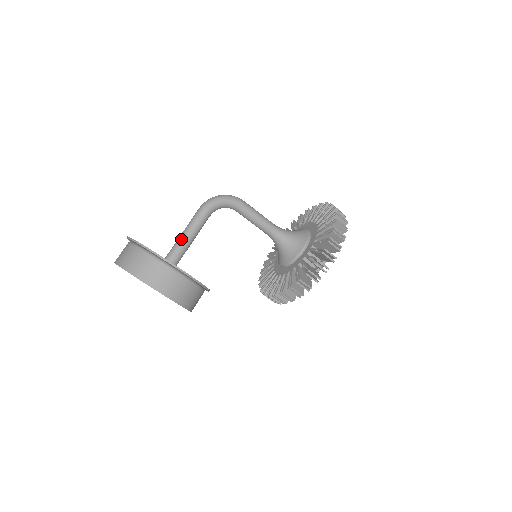
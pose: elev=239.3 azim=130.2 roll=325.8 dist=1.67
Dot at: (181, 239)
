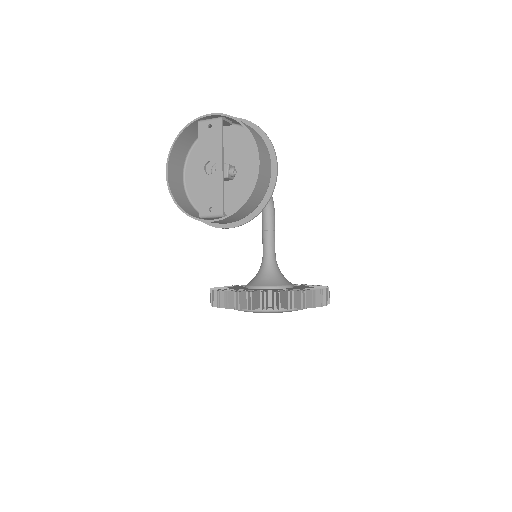
Dot at: occluded
